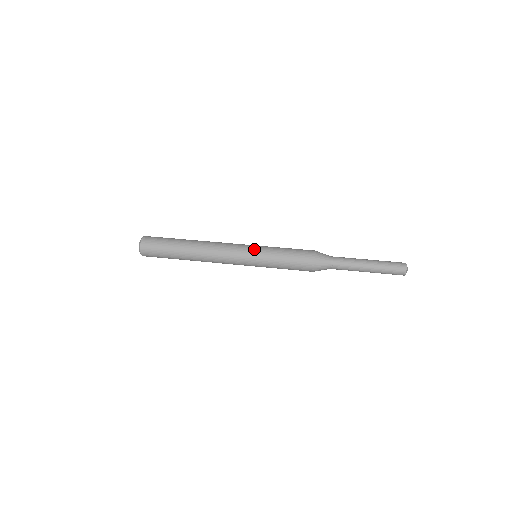
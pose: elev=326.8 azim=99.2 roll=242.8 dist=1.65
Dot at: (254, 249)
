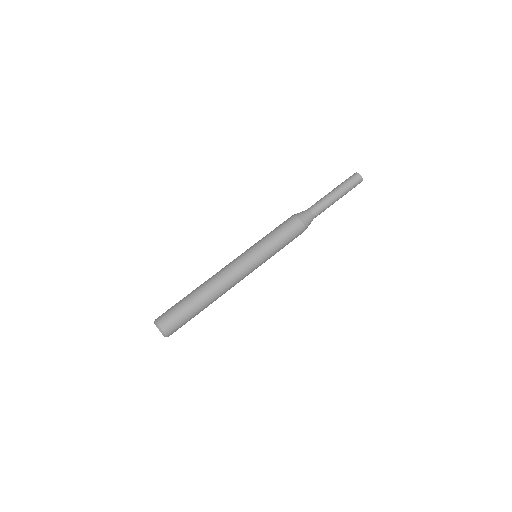
Dot at: (260, 260)
